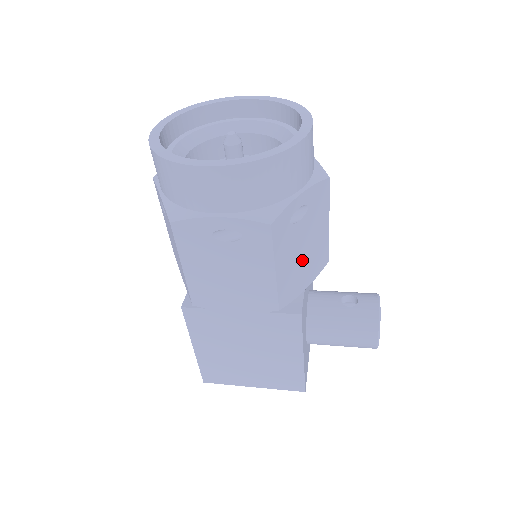
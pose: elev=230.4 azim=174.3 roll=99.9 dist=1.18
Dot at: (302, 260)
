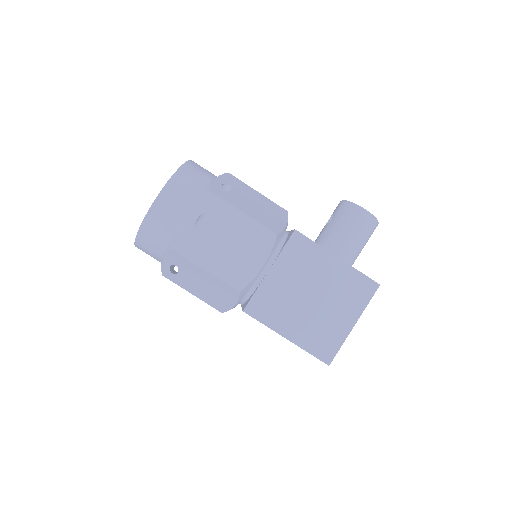
Dot at: (261, 209)
